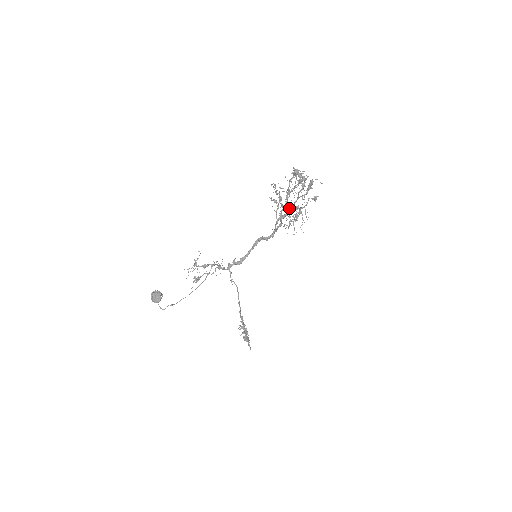
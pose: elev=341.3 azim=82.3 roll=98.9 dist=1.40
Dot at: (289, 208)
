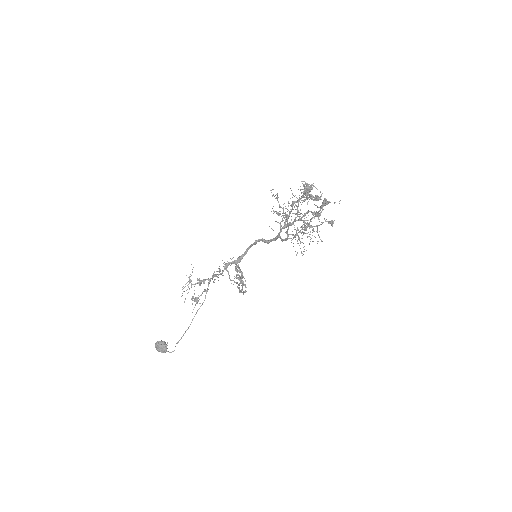
Dot at: (296, 220)
